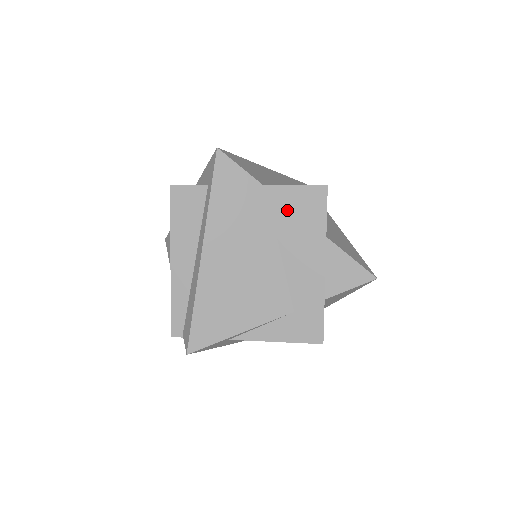
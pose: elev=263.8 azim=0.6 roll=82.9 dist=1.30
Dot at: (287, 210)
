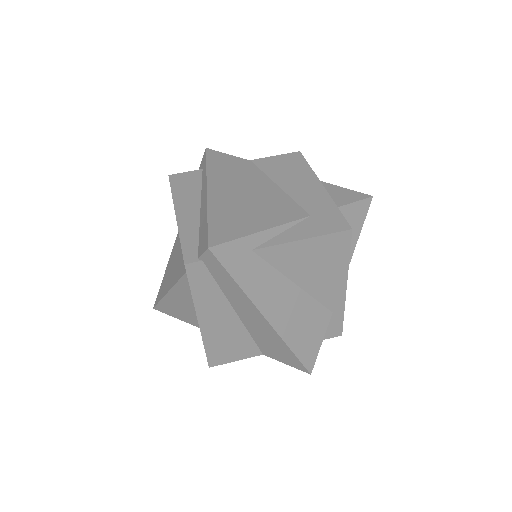
Dot at: (274, 167)
